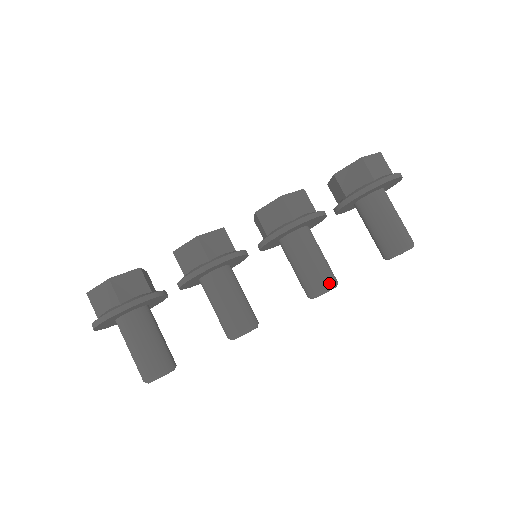
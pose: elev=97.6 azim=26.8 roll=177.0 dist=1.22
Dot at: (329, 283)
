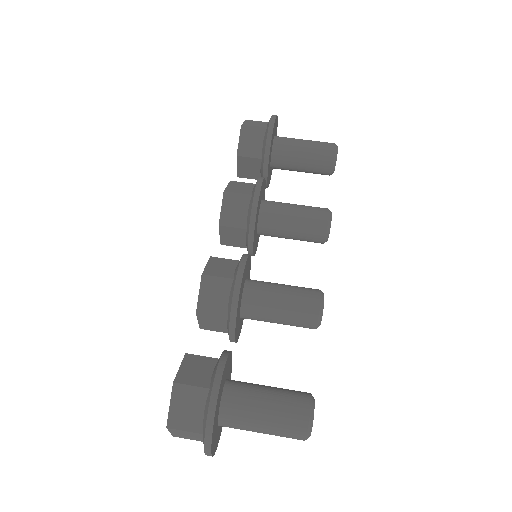
Dot at: (325, 211)
